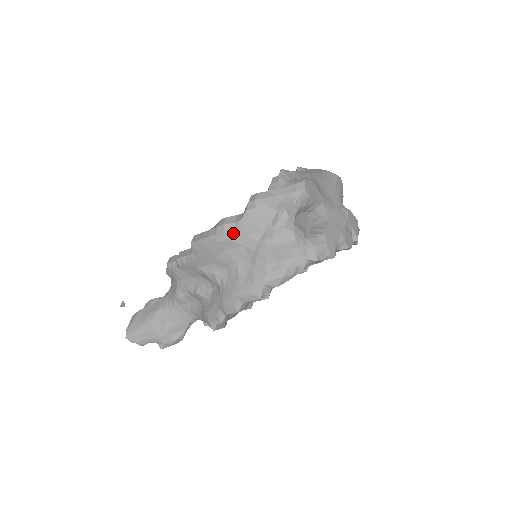
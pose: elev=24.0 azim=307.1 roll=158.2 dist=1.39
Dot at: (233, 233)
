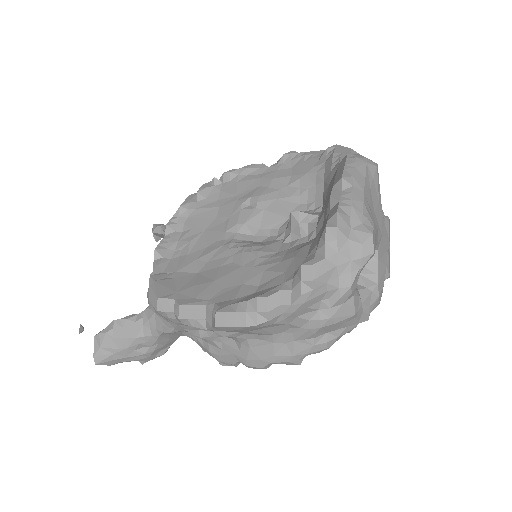
Dot at: (278, 317)
